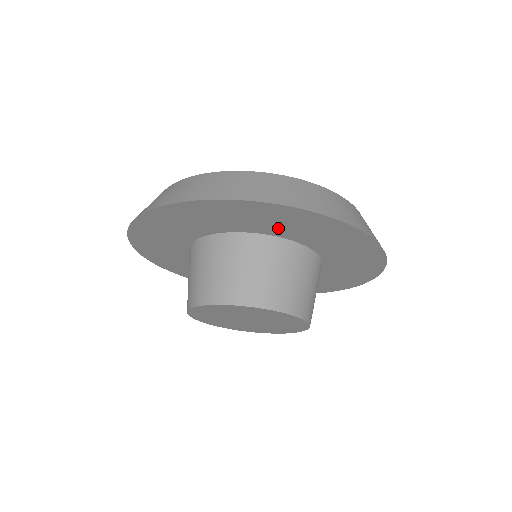
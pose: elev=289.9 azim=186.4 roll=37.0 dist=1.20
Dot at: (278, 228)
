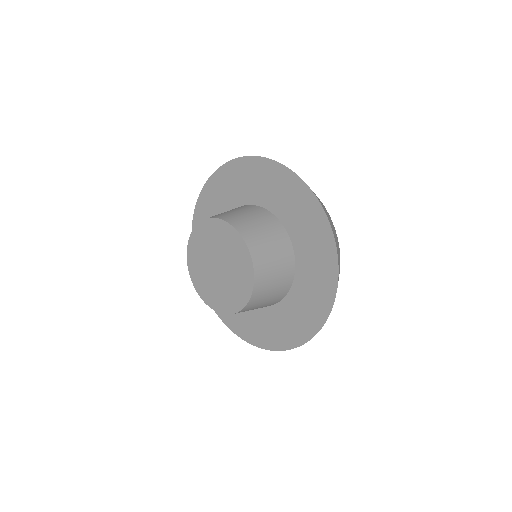
Dot at: (256, 191)
